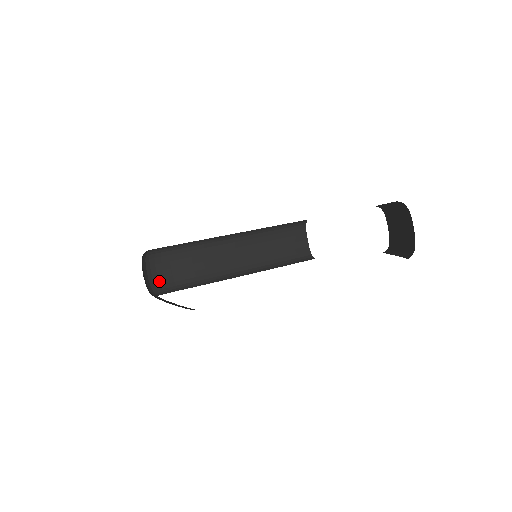
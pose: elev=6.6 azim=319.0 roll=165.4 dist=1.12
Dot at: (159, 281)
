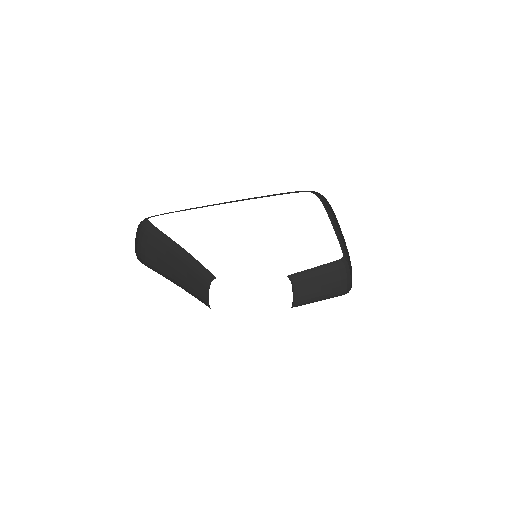
Dot at: (137, 252)
